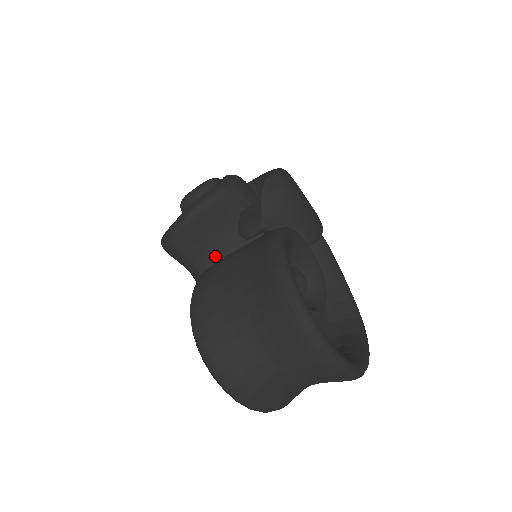
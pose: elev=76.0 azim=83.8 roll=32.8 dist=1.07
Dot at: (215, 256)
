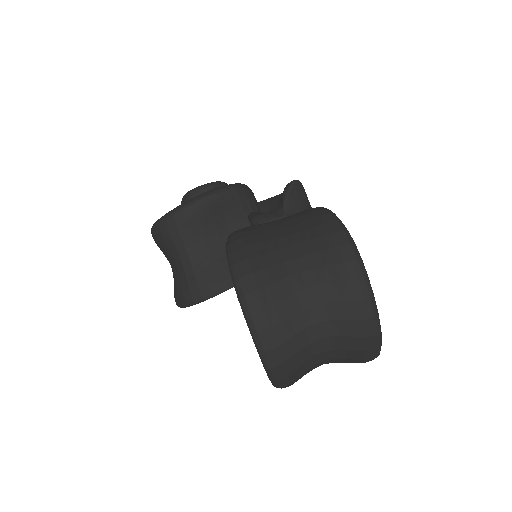
Dot at: (213, 248)
